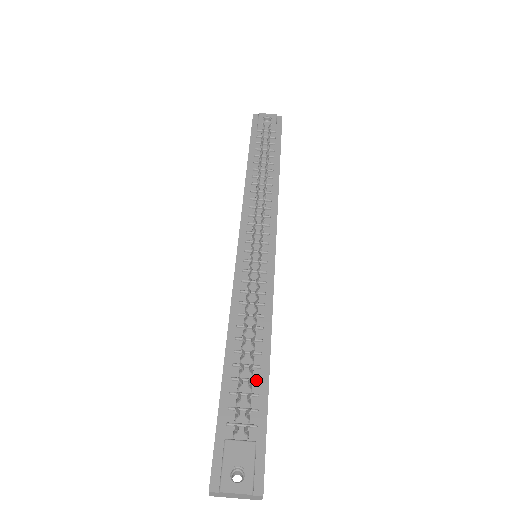
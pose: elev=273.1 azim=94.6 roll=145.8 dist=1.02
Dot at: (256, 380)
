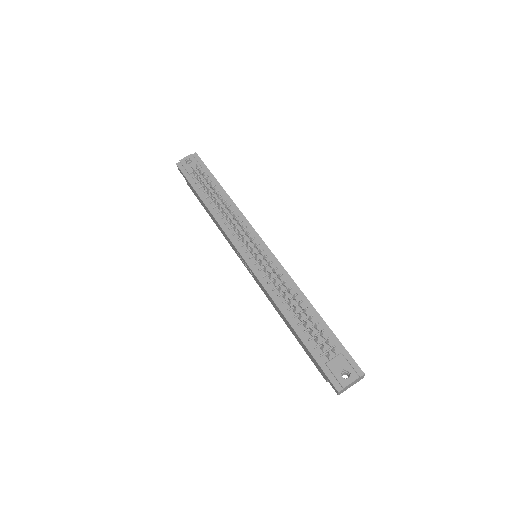
Dot at: (316, 323)
